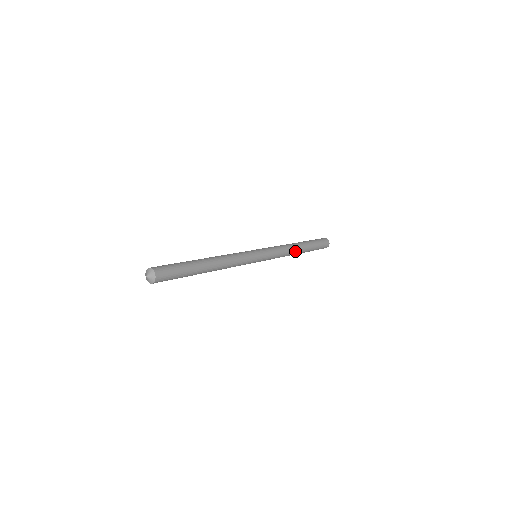
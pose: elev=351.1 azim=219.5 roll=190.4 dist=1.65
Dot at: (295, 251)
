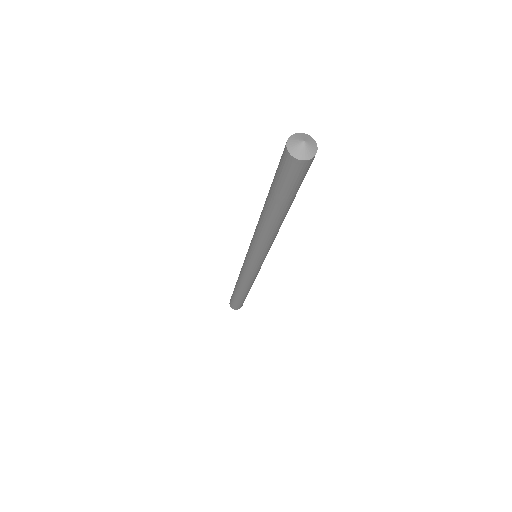
Dot at: occluded
